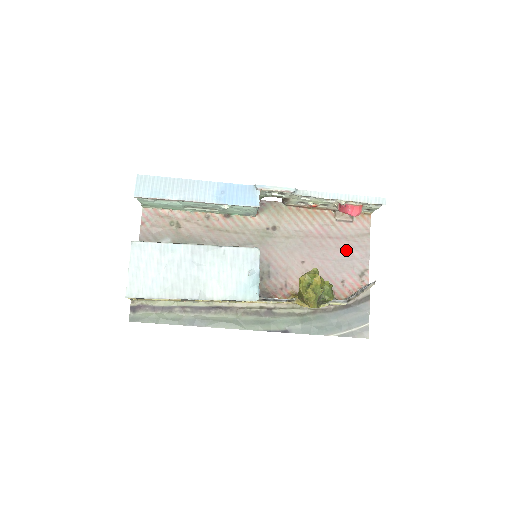
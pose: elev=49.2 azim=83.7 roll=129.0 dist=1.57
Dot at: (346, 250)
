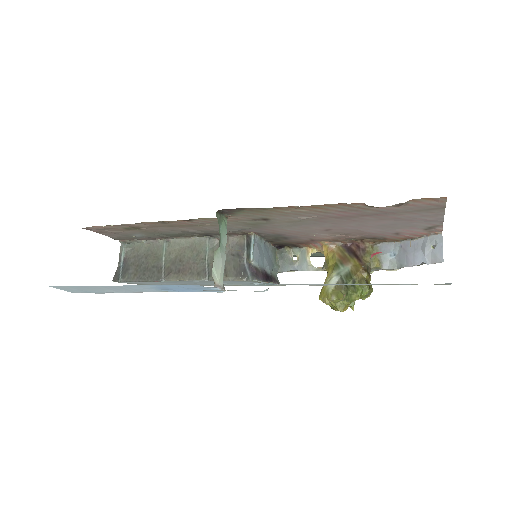
Dot at: (397, 220)
